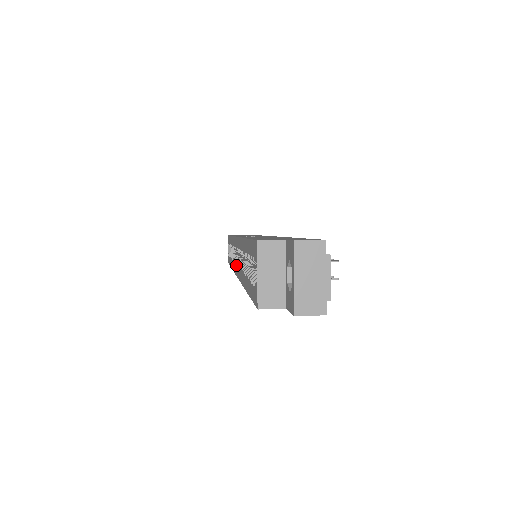
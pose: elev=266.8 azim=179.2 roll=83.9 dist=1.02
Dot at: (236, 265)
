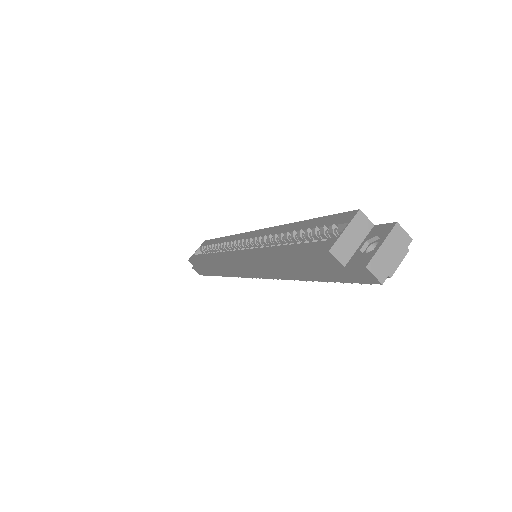
Dot at: (239, 250)
